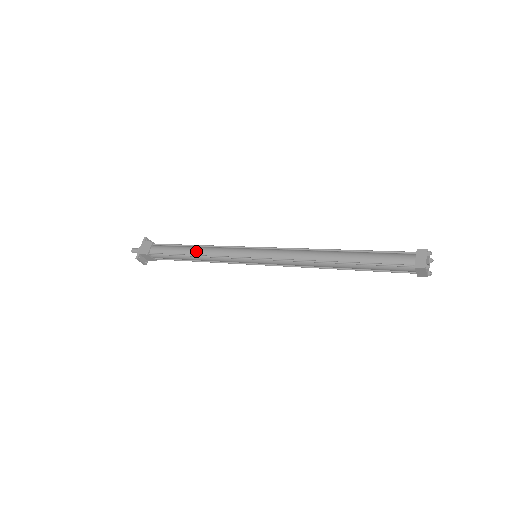
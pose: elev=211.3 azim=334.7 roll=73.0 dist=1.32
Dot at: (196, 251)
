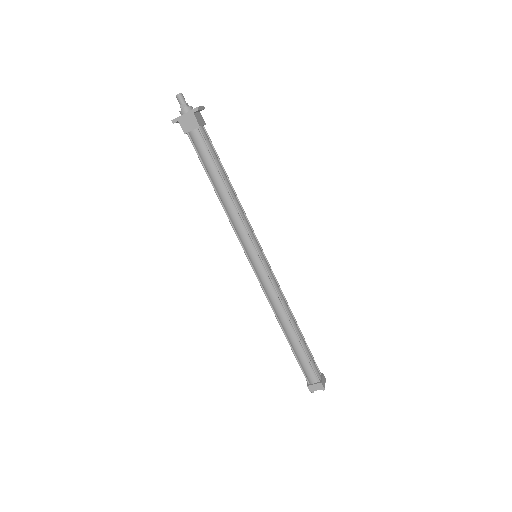
Dot at: (223, 195)
